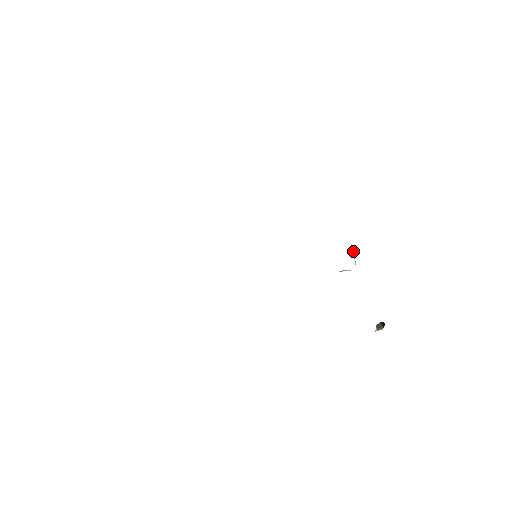
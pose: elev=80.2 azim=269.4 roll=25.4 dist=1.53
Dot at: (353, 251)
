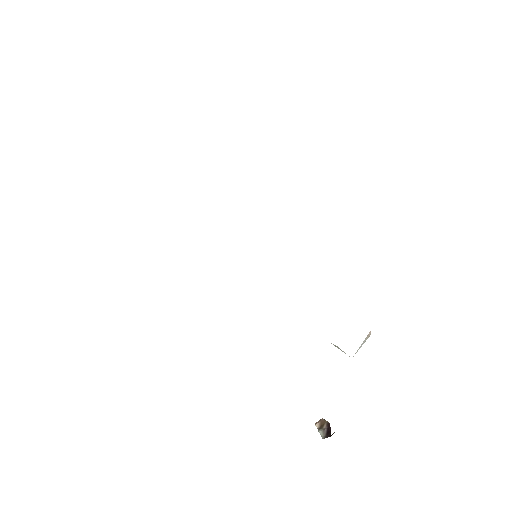
Dot at: (367, 335)
